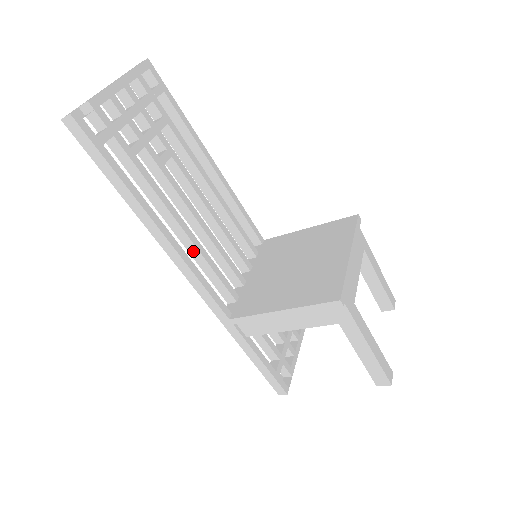
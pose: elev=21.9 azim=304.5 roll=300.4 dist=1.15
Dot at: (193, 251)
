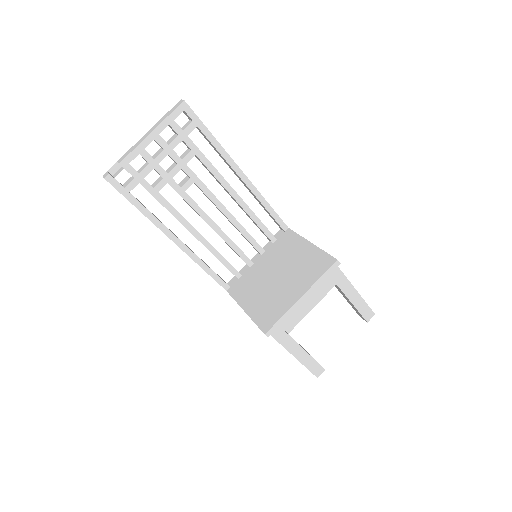
Dot at: (205, 246)
